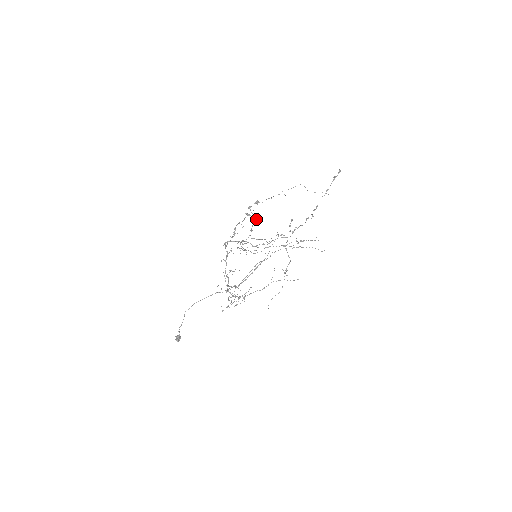
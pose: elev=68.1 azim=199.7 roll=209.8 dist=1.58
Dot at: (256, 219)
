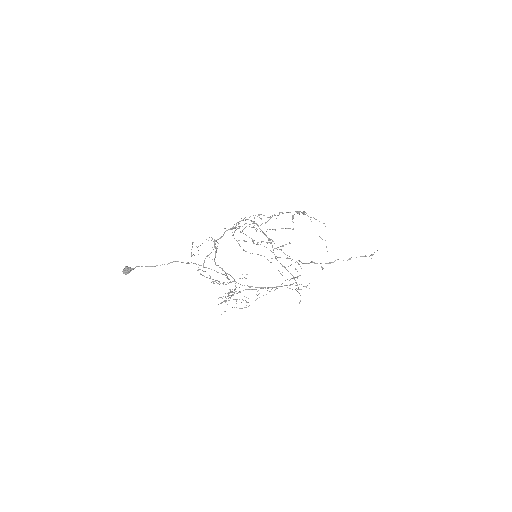
Dot at: occluded
